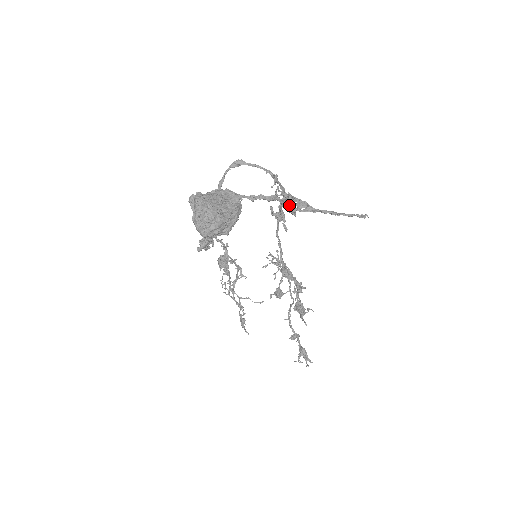
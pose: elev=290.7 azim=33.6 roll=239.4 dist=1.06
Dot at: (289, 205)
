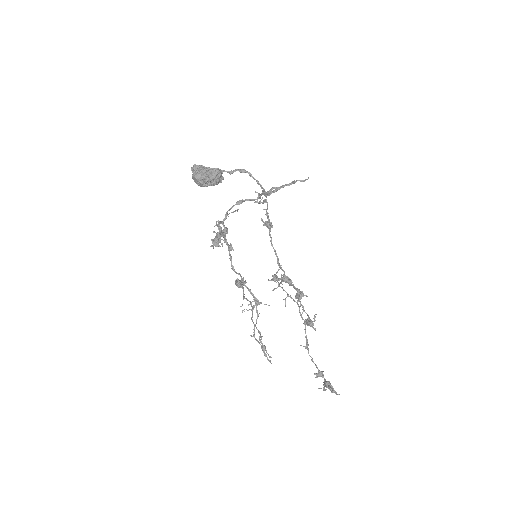
Dot at: occluded
